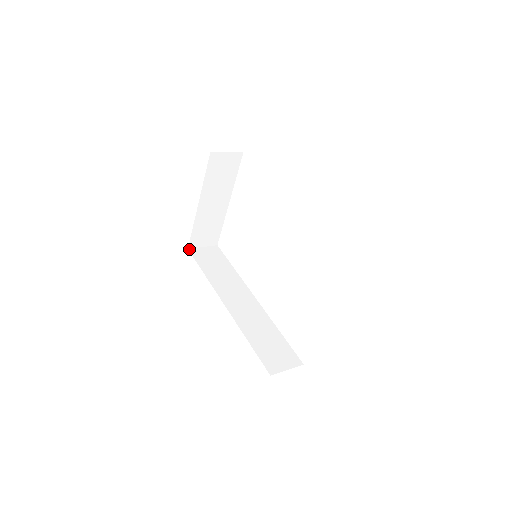
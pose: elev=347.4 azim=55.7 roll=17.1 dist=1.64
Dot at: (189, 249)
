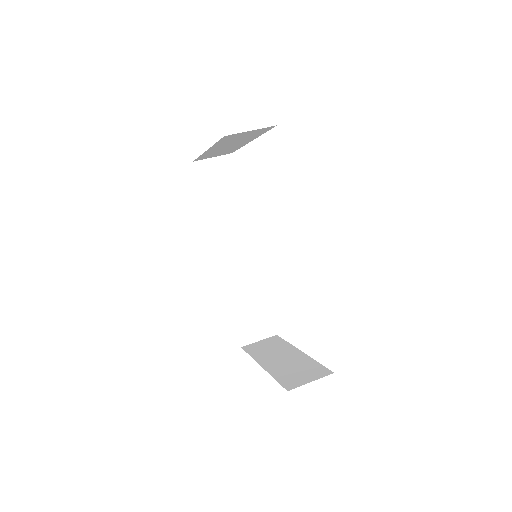
Dot at: (194, 162)
